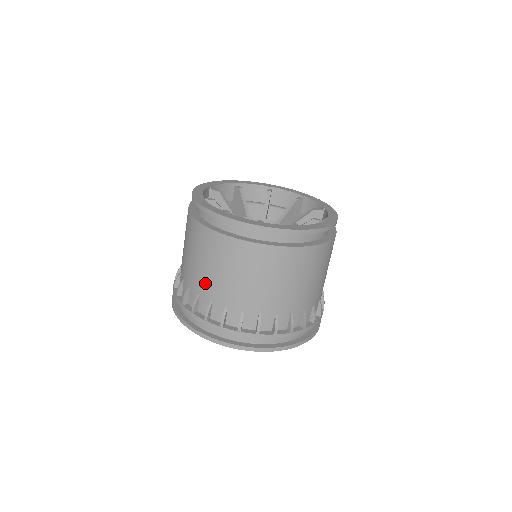
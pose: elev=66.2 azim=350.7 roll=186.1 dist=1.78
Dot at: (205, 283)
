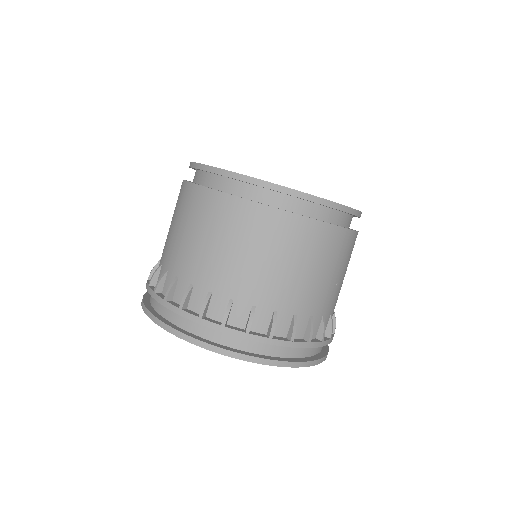
Dot at: (168, 248)
